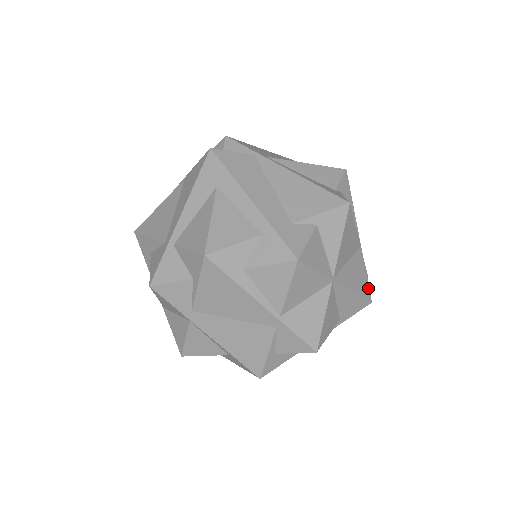
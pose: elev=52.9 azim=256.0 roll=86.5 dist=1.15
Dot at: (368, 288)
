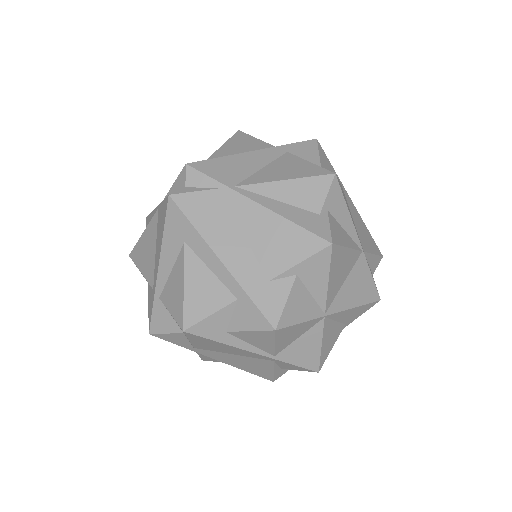
Dot at: (375, 289)
